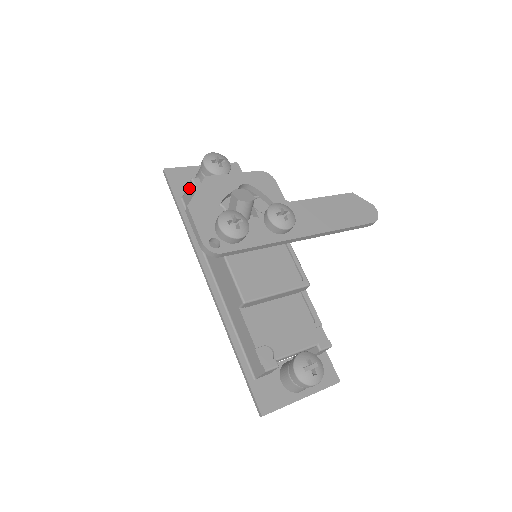
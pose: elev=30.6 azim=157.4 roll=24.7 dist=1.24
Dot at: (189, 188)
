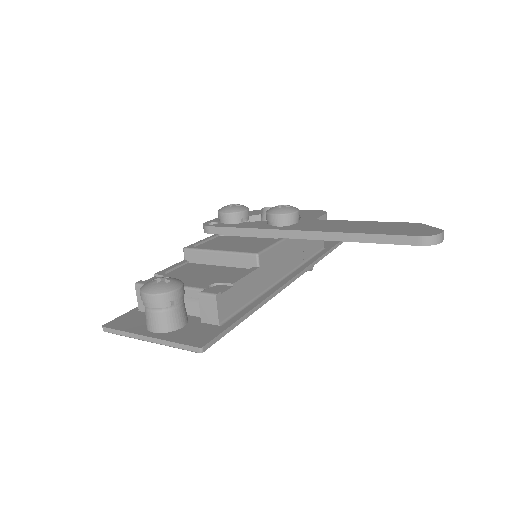
Dot at: occluded
